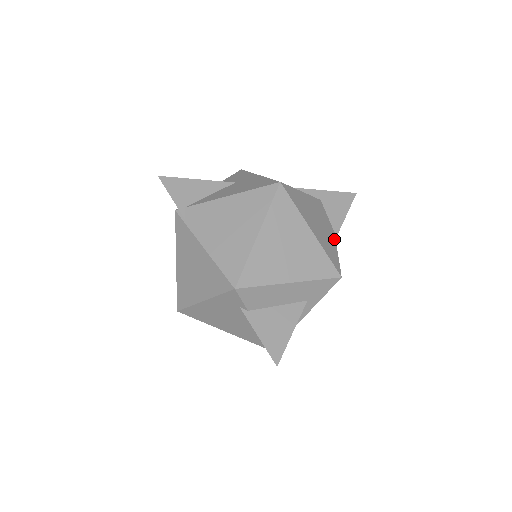
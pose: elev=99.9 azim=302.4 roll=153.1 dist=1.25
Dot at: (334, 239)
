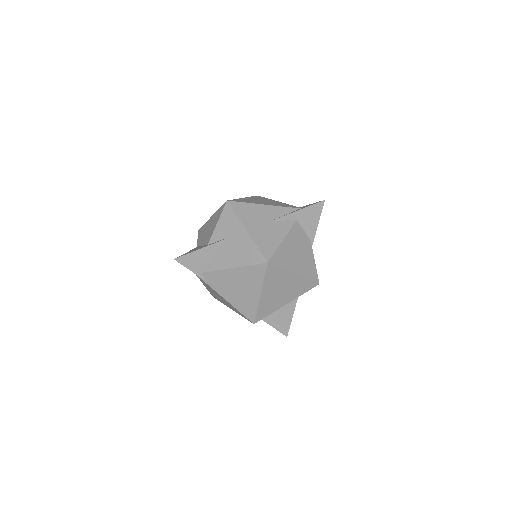
Dot at: (311, 250)
